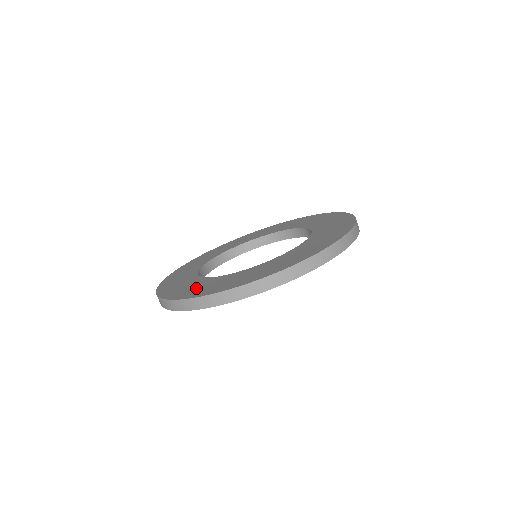
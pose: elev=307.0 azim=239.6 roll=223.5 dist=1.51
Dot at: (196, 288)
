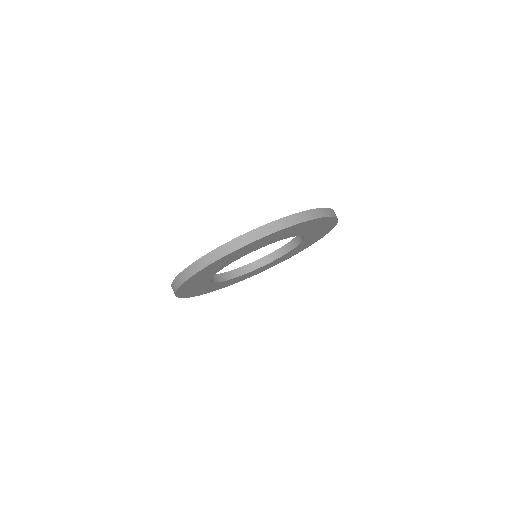
Dot at: occluded
